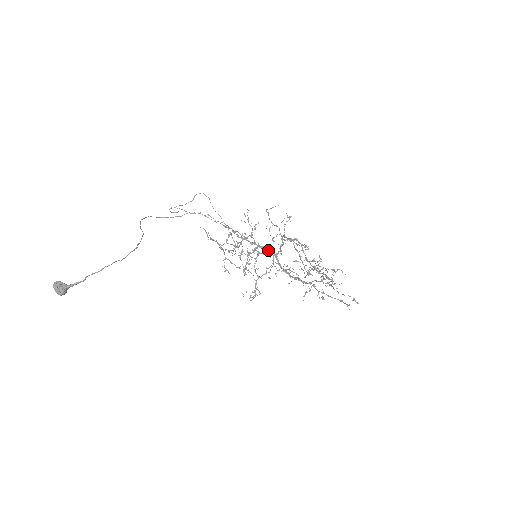
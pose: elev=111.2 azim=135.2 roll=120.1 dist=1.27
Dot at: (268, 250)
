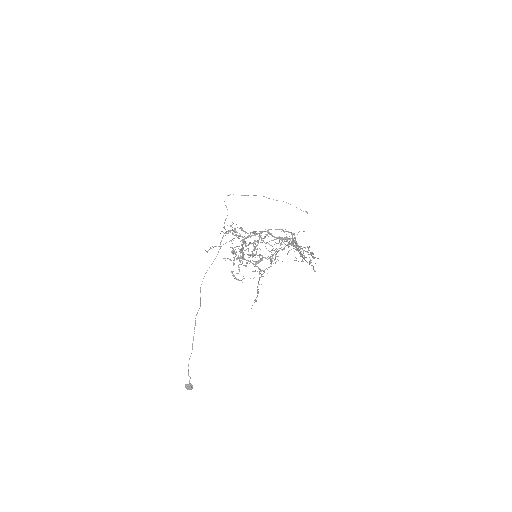
Dot at: occluded
